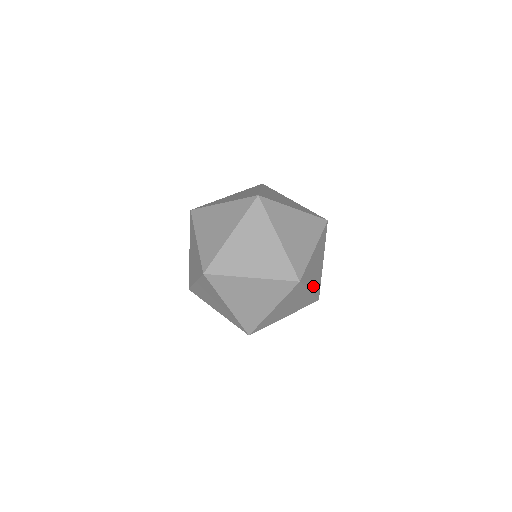
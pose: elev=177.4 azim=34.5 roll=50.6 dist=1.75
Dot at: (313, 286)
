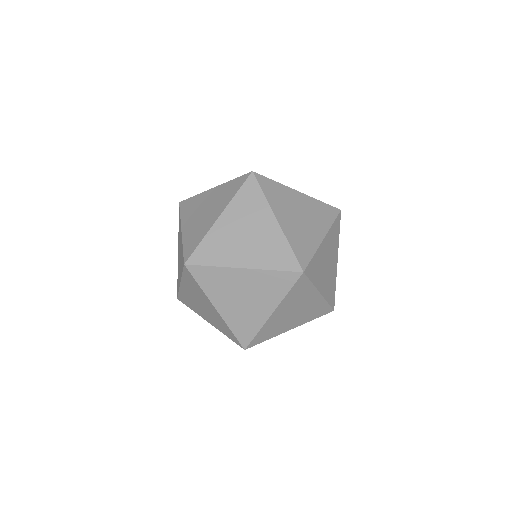
Dot at: (324, 288)
